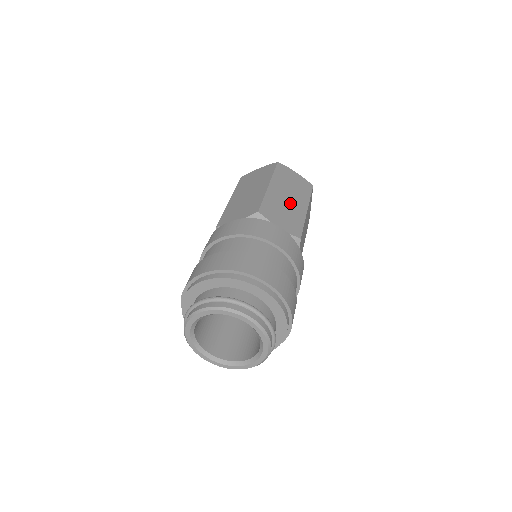
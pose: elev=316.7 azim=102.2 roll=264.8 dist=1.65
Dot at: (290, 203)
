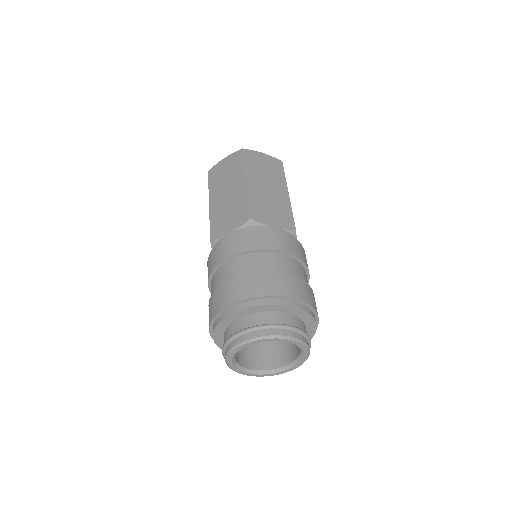
Dot at: (272, 193)
